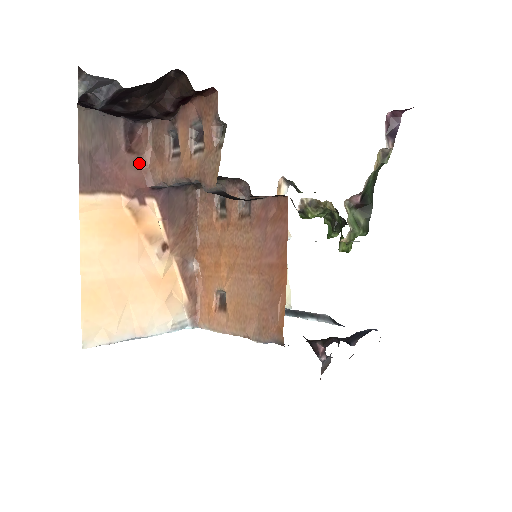
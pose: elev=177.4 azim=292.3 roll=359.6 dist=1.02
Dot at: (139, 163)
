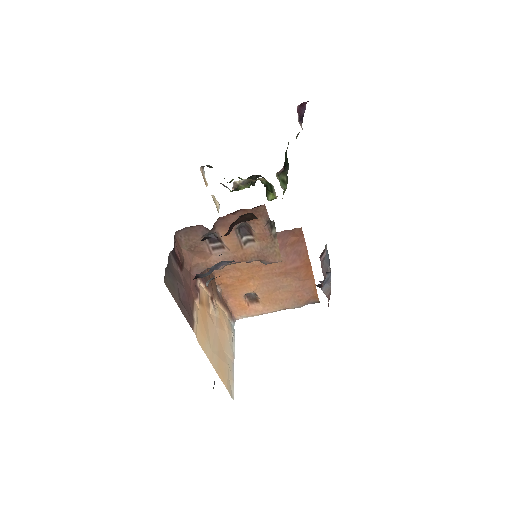
Dot at: (186, 268)
